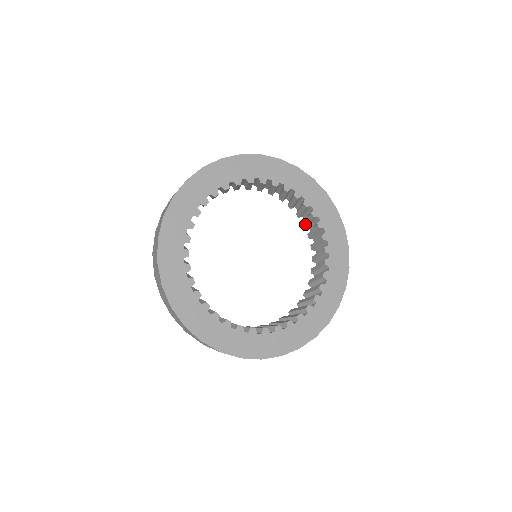
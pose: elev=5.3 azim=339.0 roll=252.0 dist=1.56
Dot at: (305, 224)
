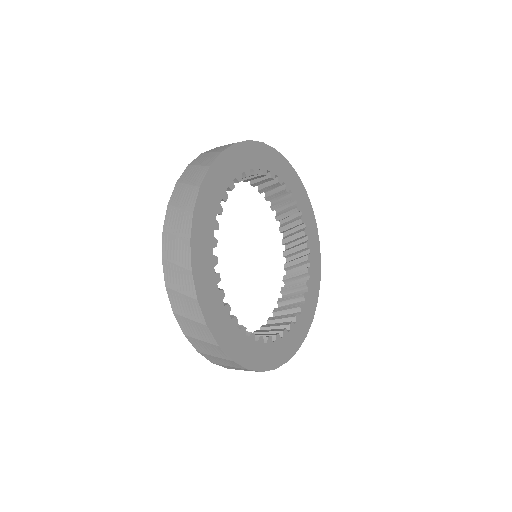
Dot at: (286, 288)
